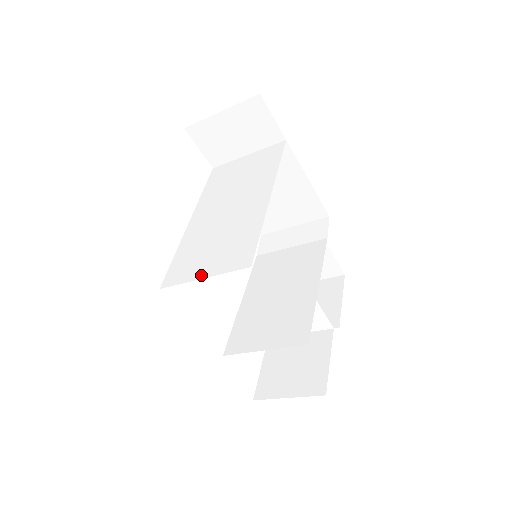
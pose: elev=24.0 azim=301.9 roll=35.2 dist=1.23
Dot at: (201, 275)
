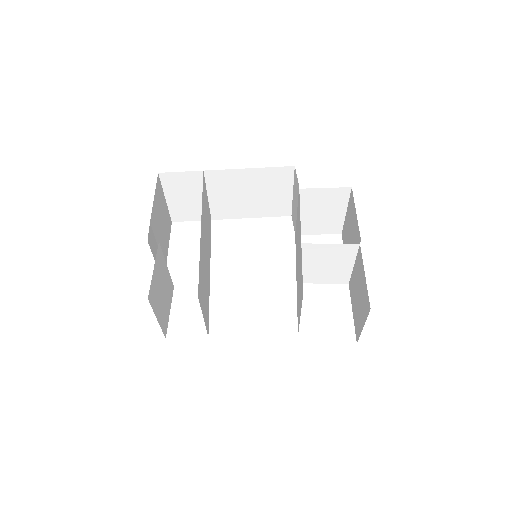
Dot at: (204, 316)
